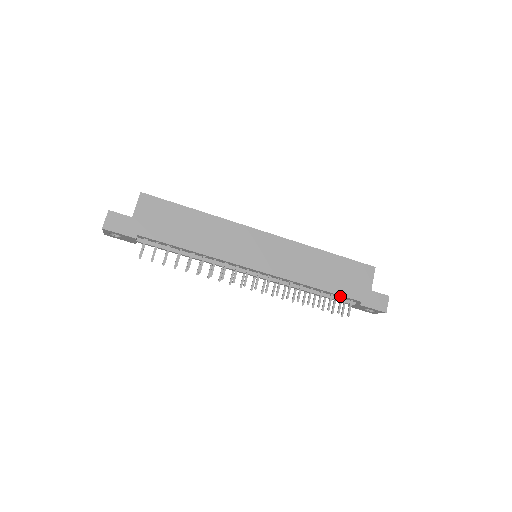
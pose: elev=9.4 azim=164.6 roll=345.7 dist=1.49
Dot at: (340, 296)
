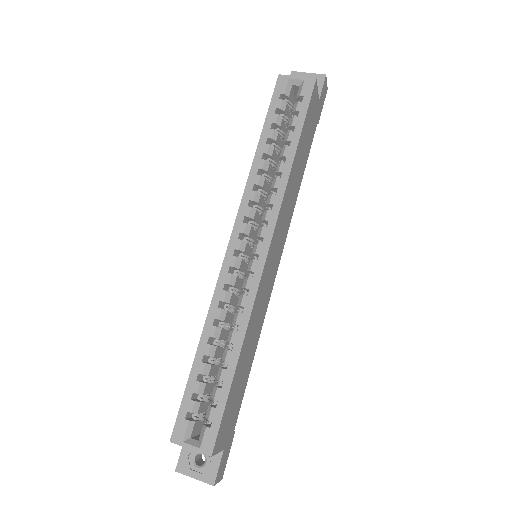
Dot at: occluded
